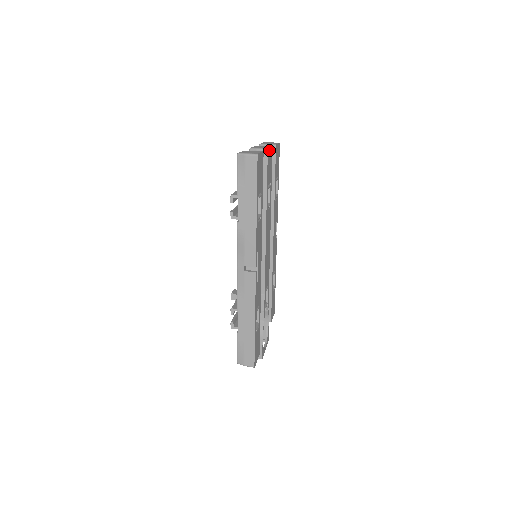
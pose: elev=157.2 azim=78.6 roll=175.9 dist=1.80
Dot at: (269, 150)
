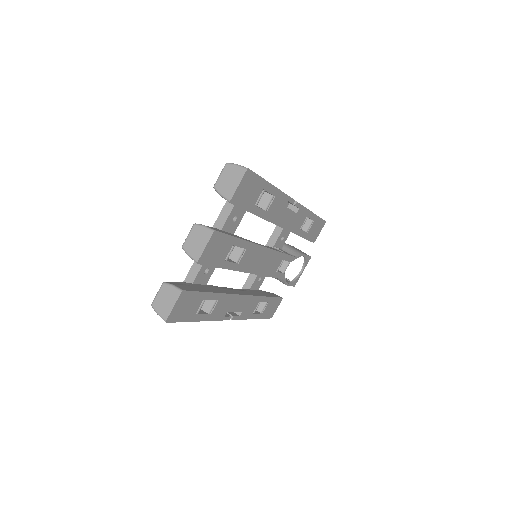
Dot at: (204, 252)
